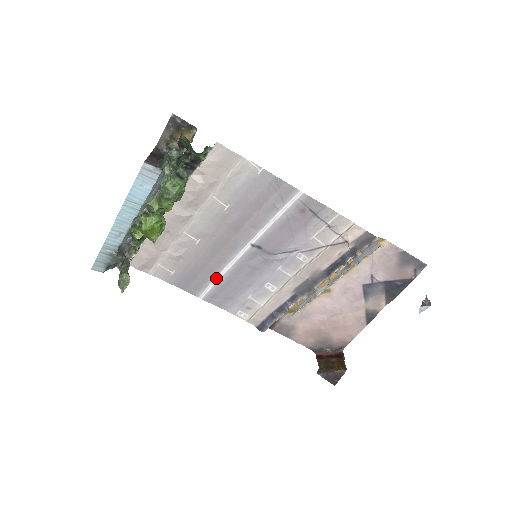
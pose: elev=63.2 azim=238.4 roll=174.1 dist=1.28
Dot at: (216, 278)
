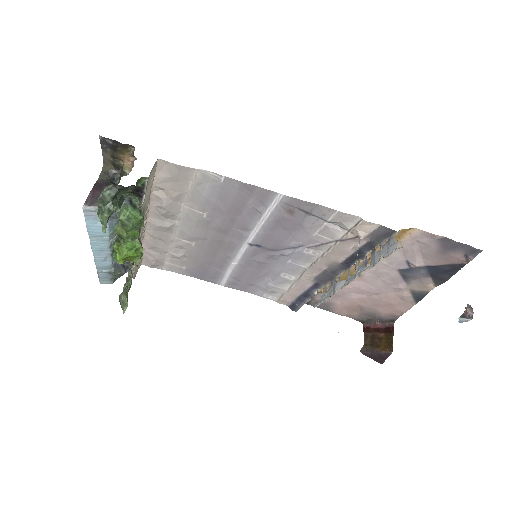
Dot at: (228, 271)
